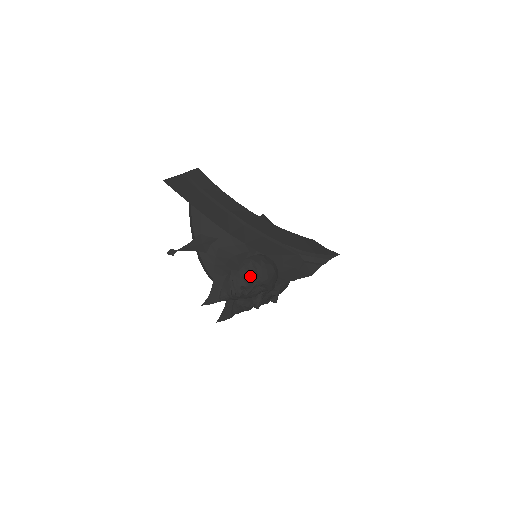
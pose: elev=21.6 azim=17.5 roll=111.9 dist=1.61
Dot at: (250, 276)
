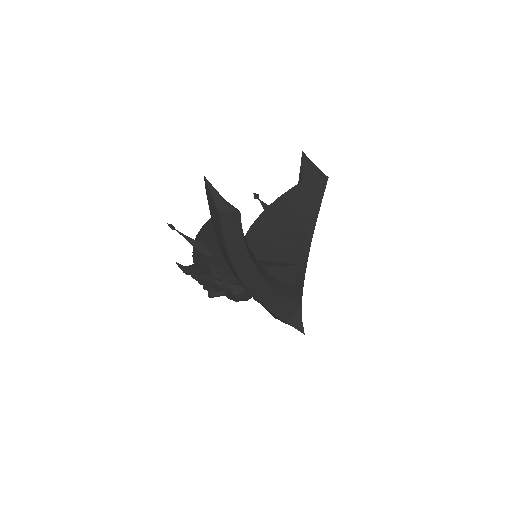
Dot at: occluded
